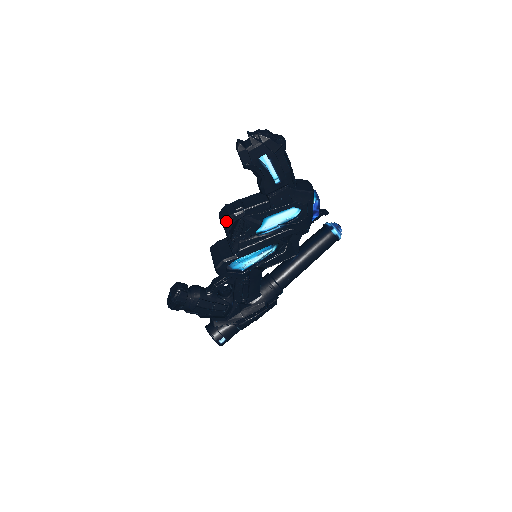
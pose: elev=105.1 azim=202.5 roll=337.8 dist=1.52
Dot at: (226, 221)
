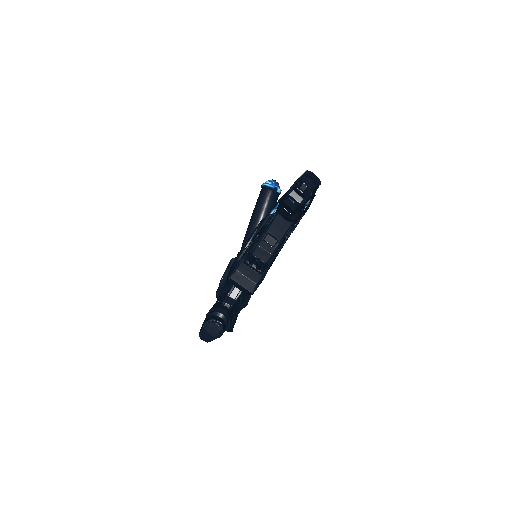
Dot at: (270, 260)
